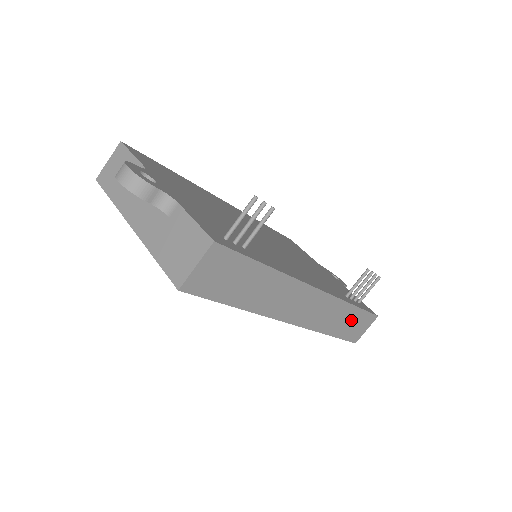
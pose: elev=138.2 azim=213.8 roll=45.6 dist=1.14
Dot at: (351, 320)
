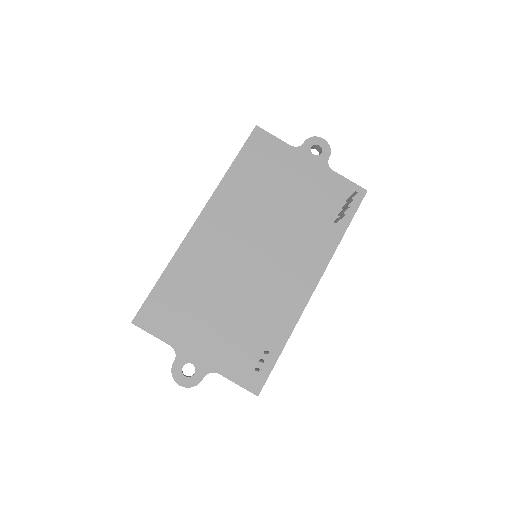
Dot at: occluded
